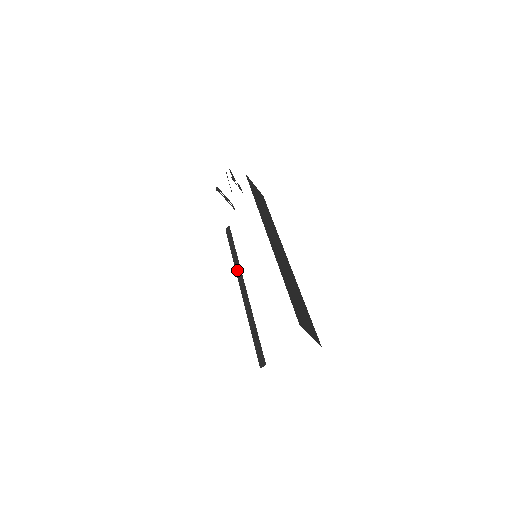
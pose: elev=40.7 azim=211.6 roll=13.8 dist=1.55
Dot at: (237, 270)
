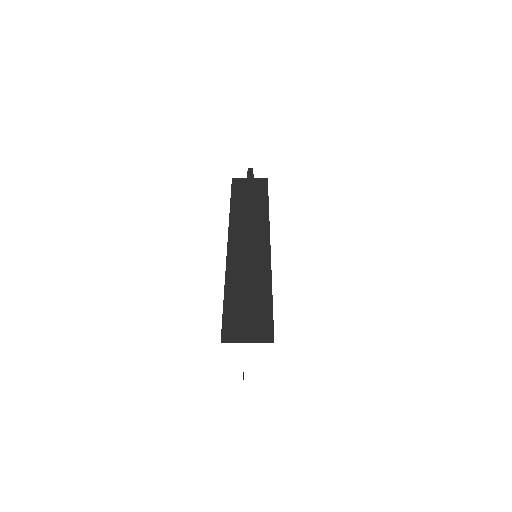
Dot at: occluded
